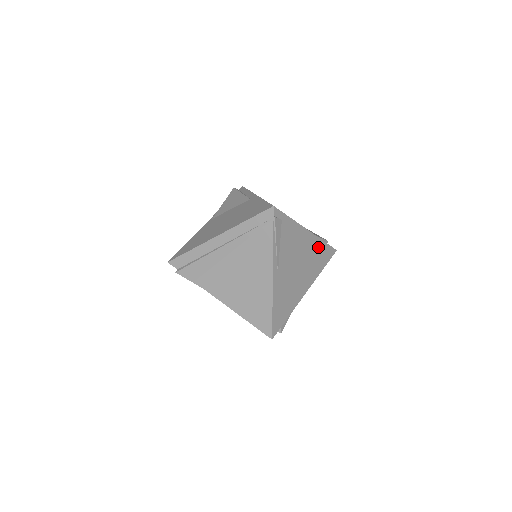
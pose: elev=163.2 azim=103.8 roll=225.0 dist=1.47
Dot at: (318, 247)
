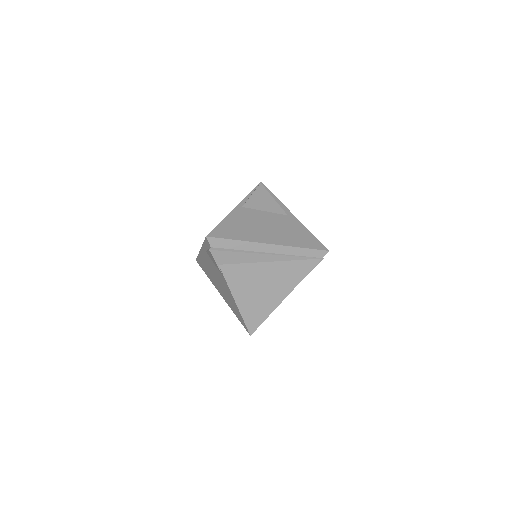
Dot at: occluded
